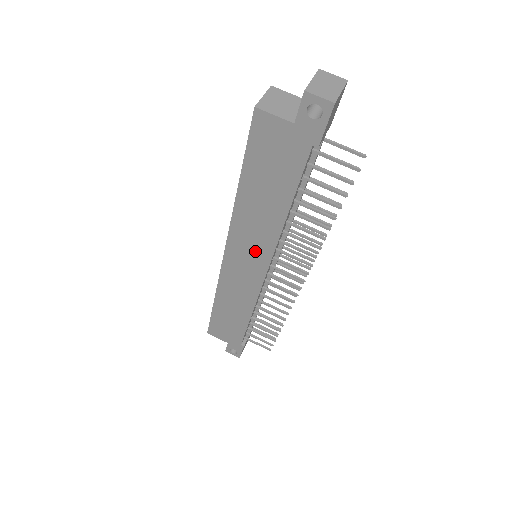
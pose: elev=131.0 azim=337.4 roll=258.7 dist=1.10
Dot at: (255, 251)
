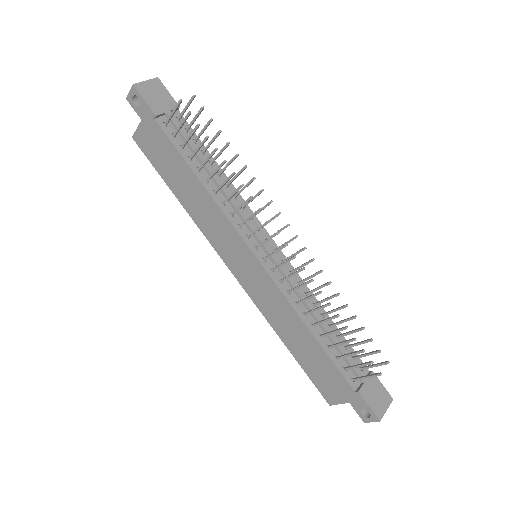
Dot at: (230, 241)
